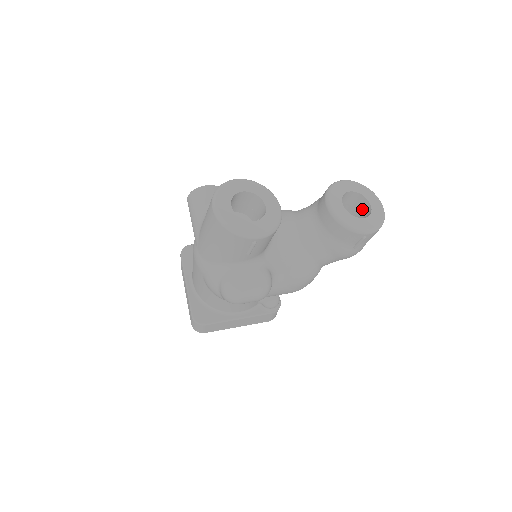
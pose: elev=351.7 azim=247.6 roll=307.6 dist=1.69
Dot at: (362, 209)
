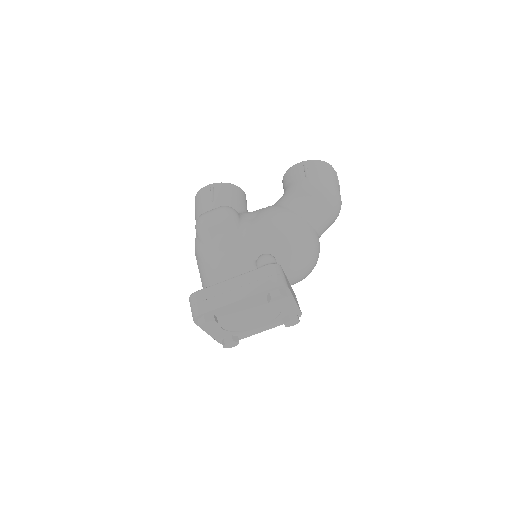
Dot at: occluded
